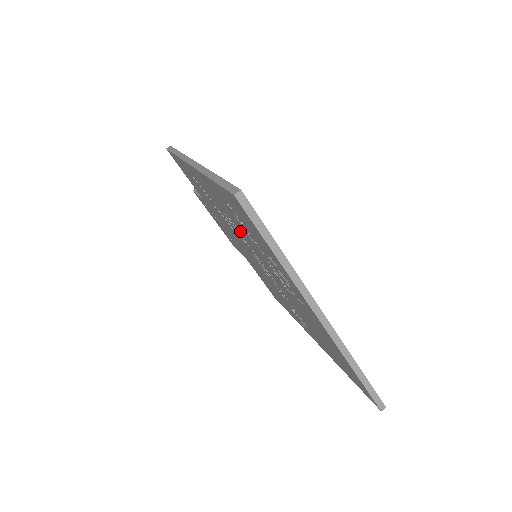
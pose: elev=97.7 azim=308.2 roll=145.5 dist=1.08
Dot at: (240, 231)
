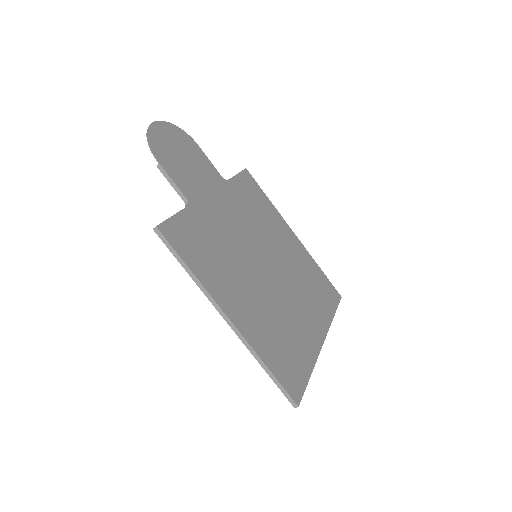
Dot at: occluded
